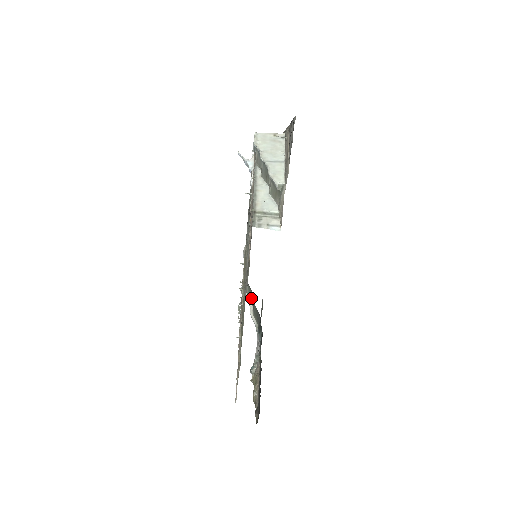
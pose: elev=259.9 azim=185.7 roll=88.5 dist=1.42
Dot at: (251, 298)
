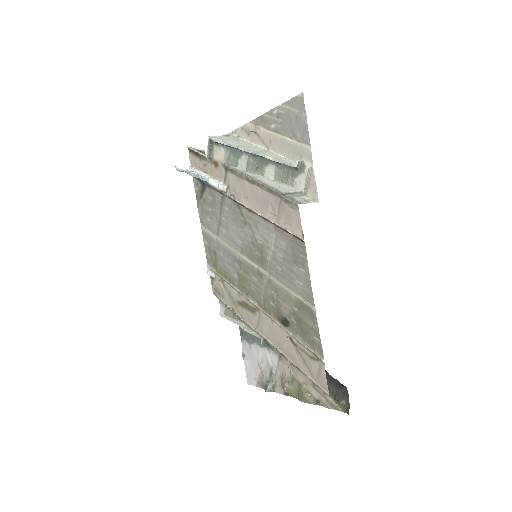
Dot at: (236, 315)
